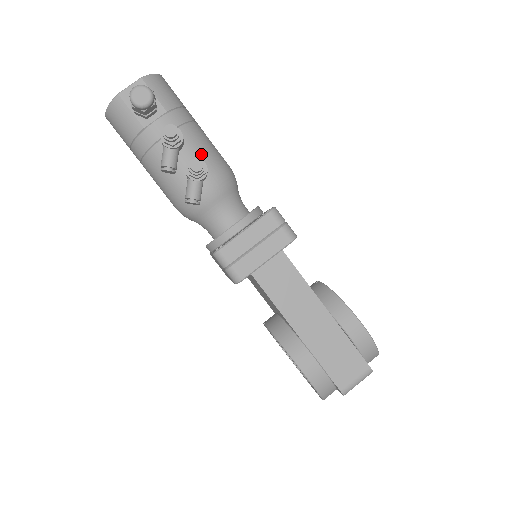
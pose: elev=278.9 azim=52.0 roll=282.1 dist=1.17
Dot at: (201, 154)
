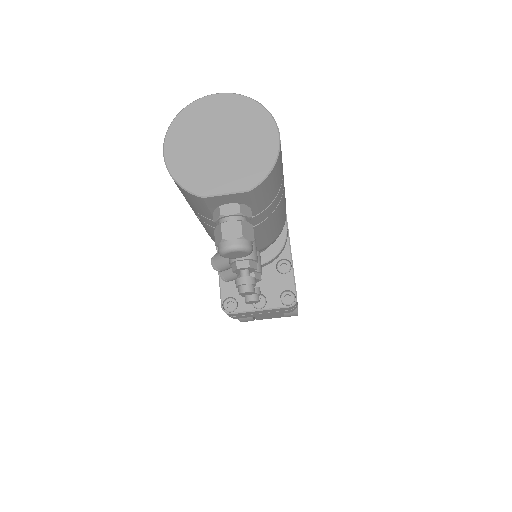
Dot at: (264, 237)
